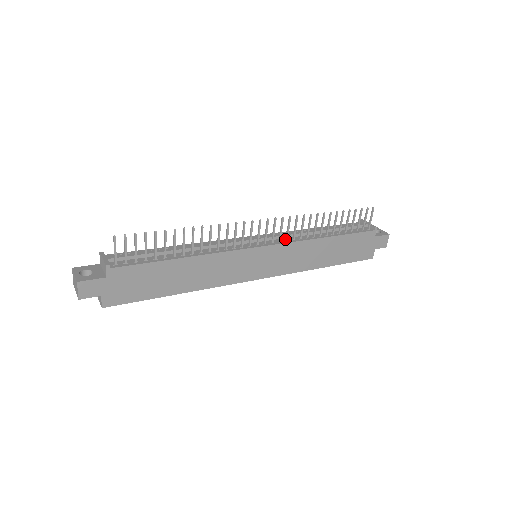
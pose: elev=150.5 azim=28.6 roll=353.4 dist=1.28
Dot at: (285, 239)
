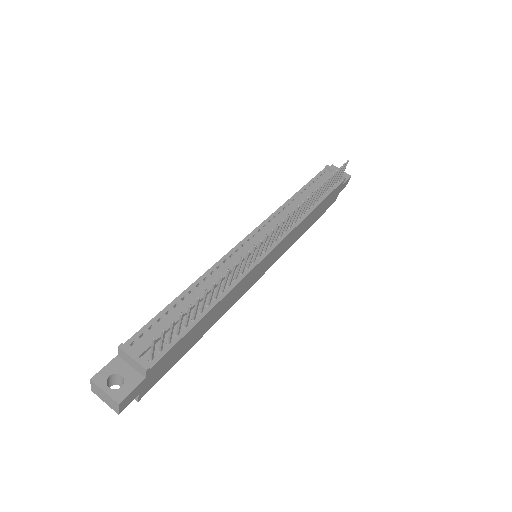
Dot at: occluded
